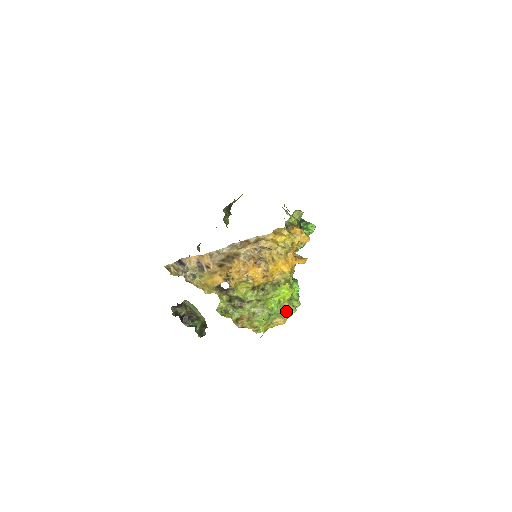
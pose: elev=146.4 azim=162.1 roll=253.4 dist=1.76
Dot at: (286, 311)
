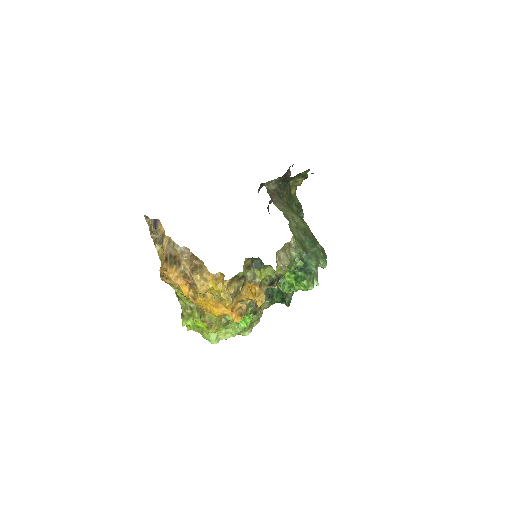
Dot at: (204, 337)
